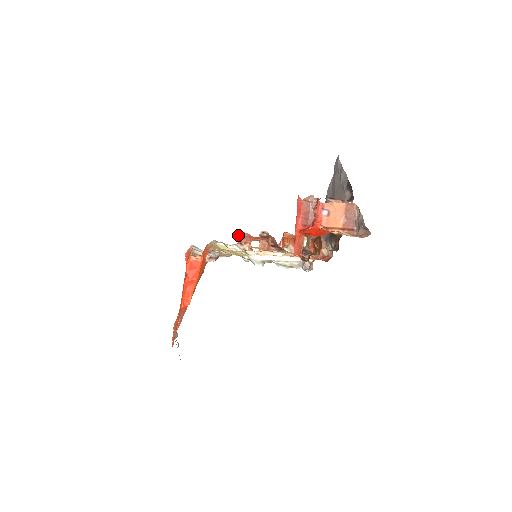
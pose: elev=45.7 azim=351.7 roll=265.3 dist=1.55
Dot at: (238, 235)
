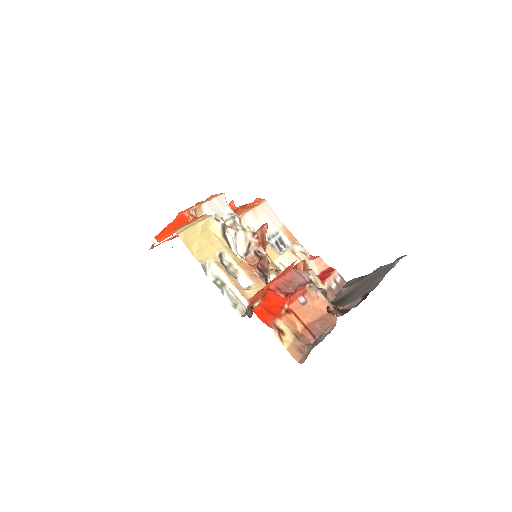
Dot at: (263, 224)
